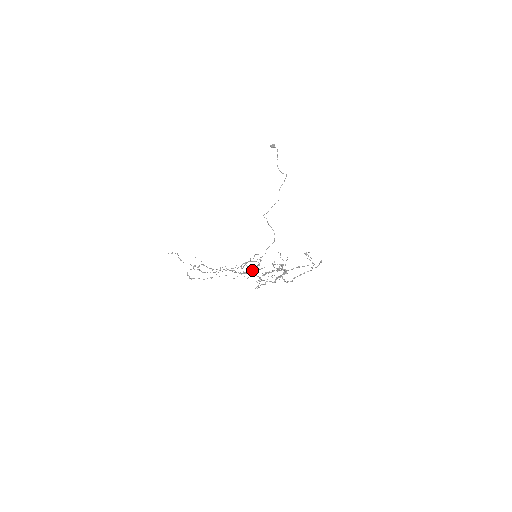
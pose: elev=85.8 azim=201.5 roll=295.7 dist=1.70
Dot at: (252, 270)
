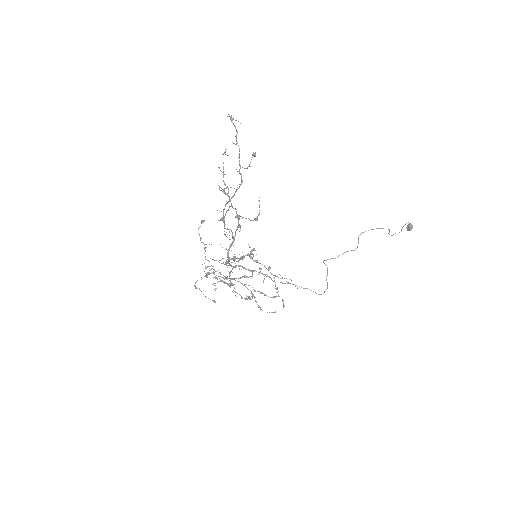
Dot at: occluded
